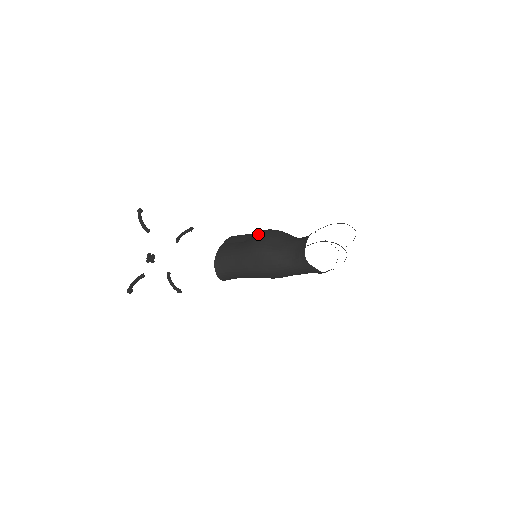
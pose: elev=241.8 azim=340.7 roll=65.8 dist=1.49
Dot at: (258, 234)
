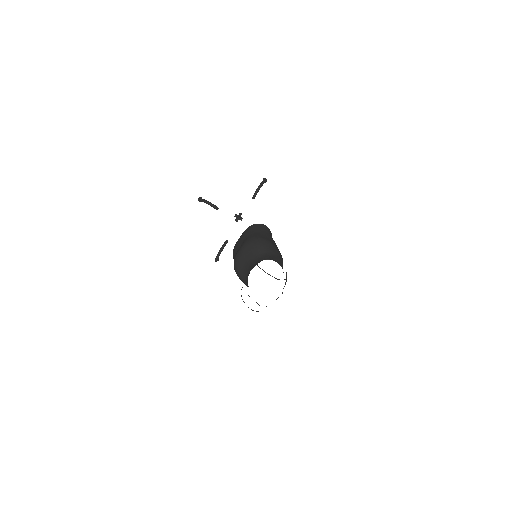
Dot at: (240, 247)
